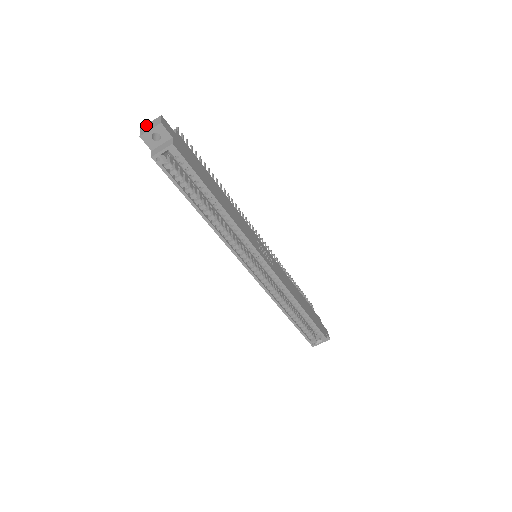
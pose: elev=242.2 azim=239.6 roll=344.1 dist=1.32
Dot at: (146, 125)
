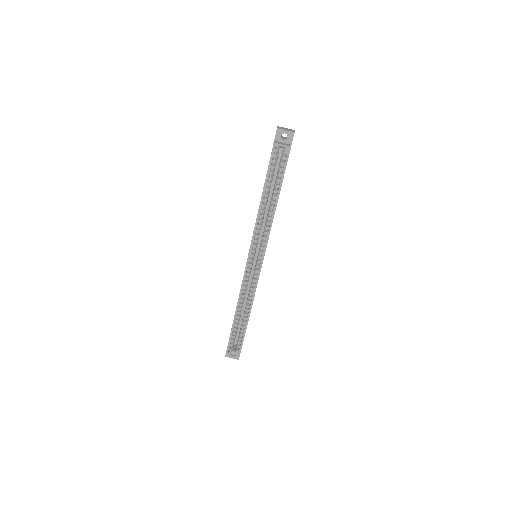
Dot at: (283, 127)
